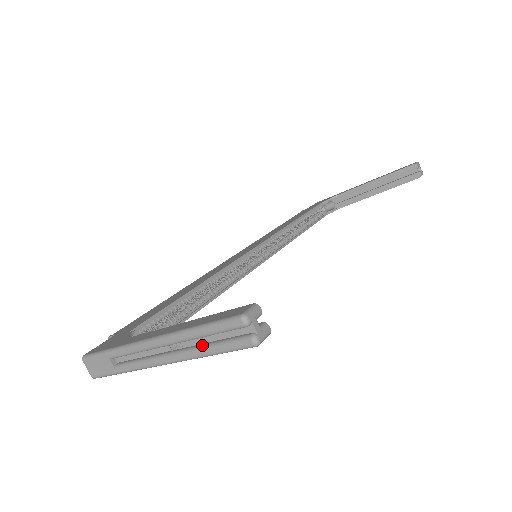
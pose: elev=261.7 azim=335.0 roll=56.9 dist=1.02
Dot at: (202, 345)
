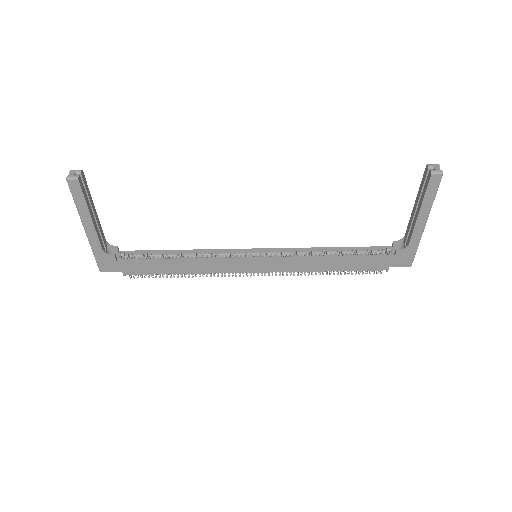
Dot at: (78, 202)
